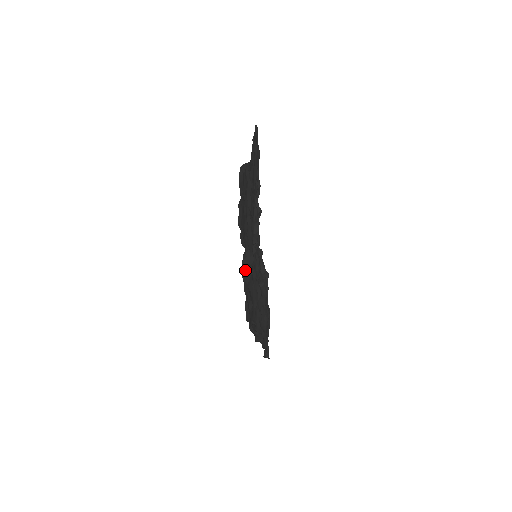
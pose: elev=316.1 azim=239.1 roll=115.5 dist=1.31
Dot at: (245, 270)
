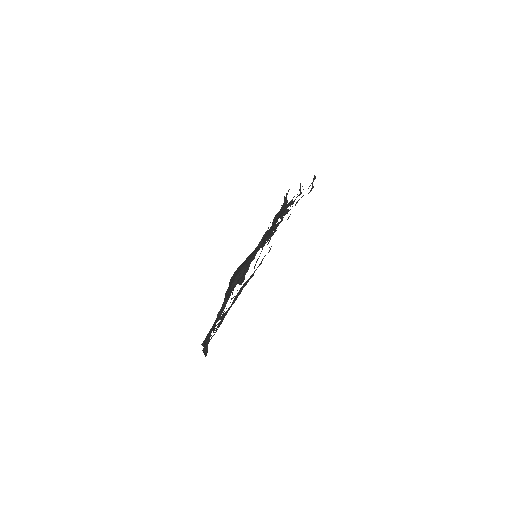
Dot at: occluded
